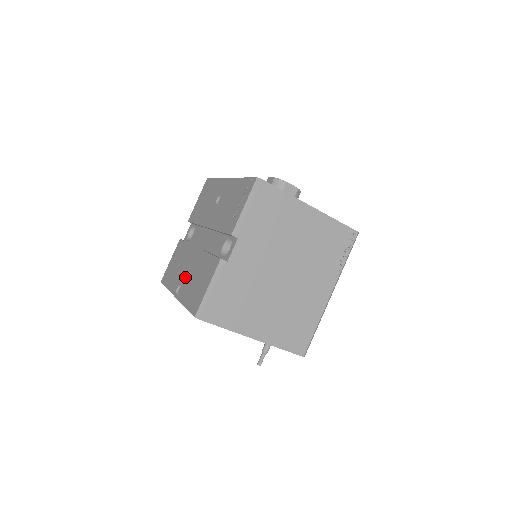
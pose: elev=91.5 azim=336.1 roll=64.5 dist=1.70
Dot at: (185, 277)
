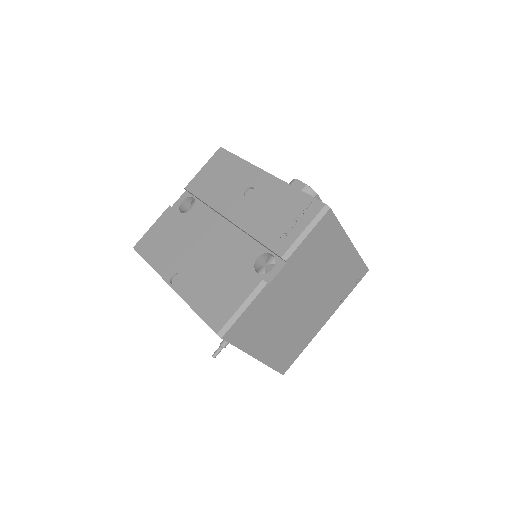
Dot at: (189, 268)
